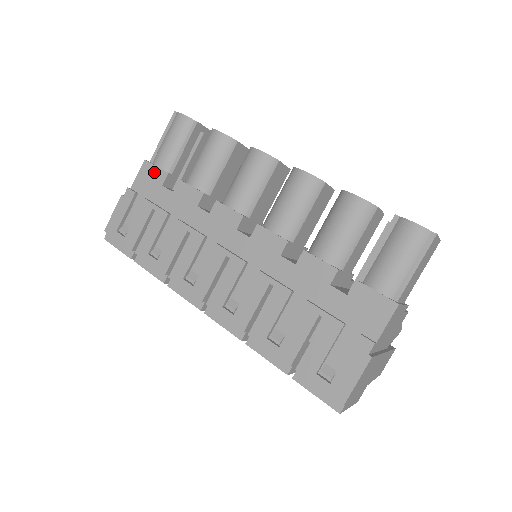
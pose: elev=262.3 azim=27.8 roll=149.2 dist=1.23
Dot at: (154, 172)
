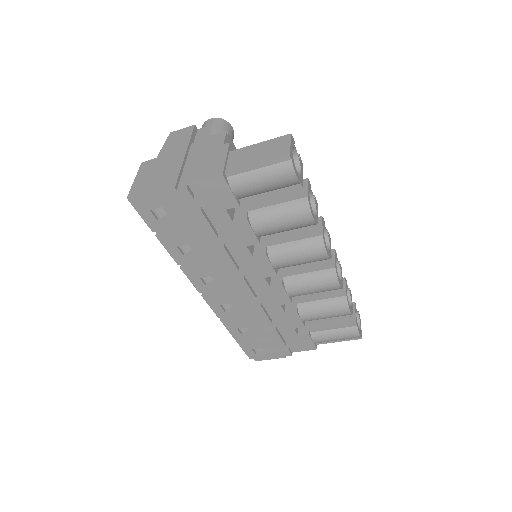
Dot at: (225, 194)
